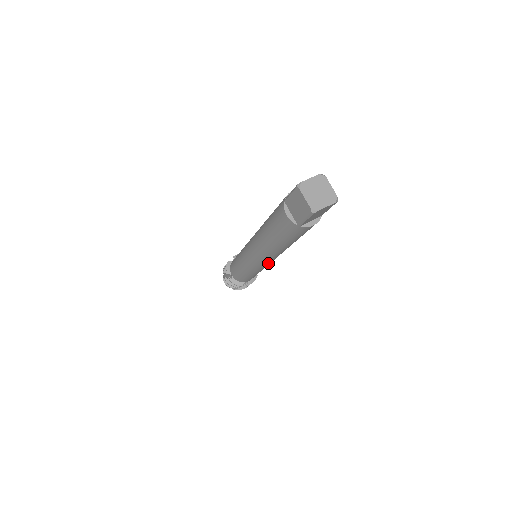
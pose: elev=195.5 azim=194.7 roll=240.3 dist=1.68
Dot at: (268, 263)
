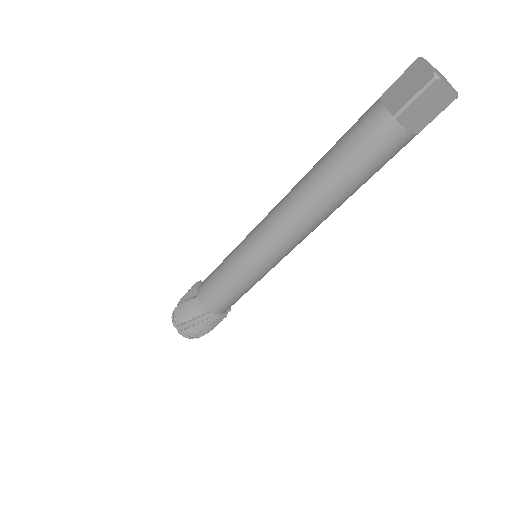
Dot at: (279, 249)
